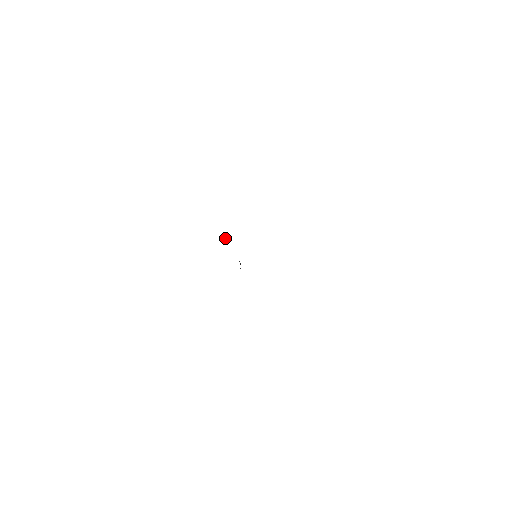
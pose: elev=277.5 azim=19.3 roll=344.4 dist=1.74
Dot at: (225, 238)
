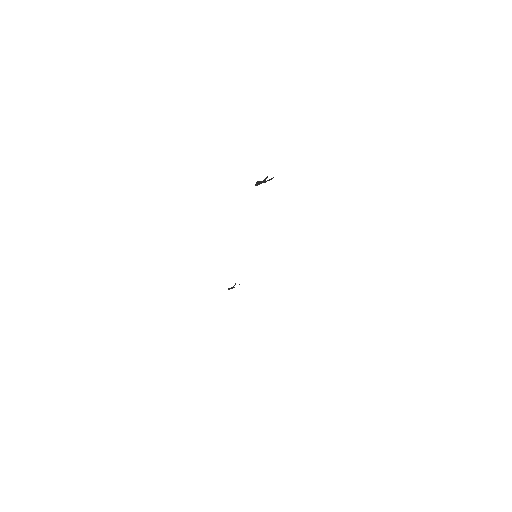
Dot at: (260, 183)
